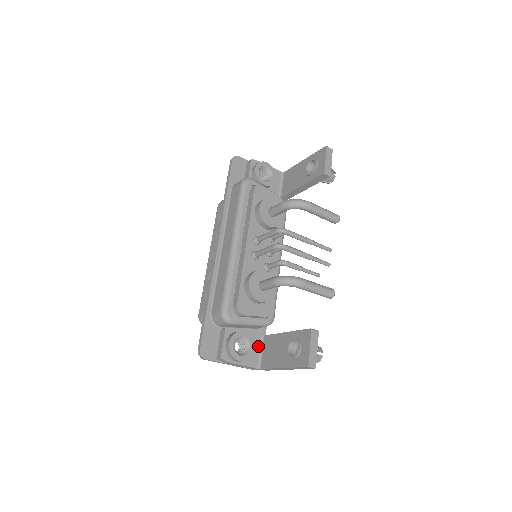
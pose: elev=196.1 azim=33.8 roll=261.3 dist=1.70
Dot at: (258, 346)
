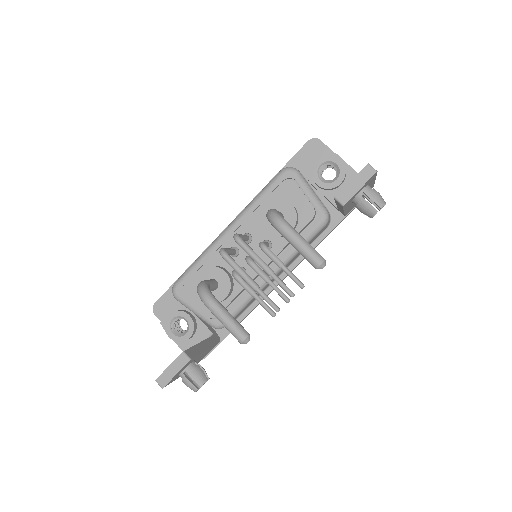
Dot at: (202, 339)
